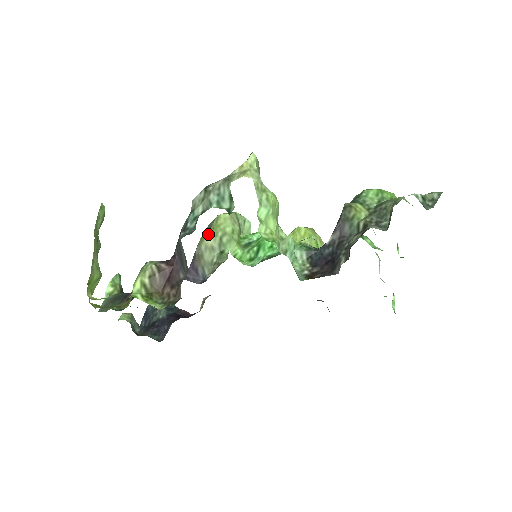
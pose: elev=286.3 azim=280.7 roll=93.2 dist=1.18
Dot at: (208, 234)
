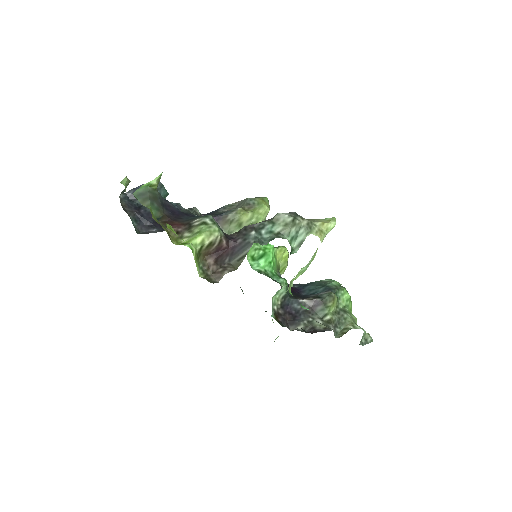
Dot at: (248, 212)
